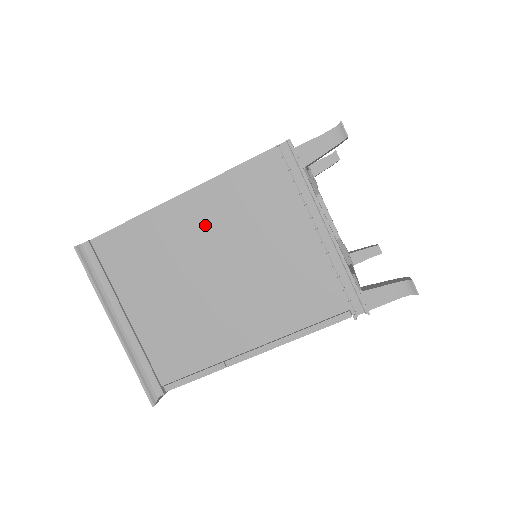
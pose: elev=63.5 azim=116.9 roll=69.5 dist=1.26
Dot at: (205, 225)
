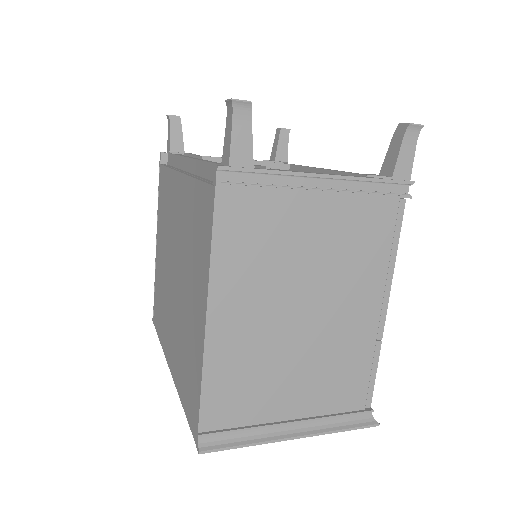
Dot at: (251, 302)
